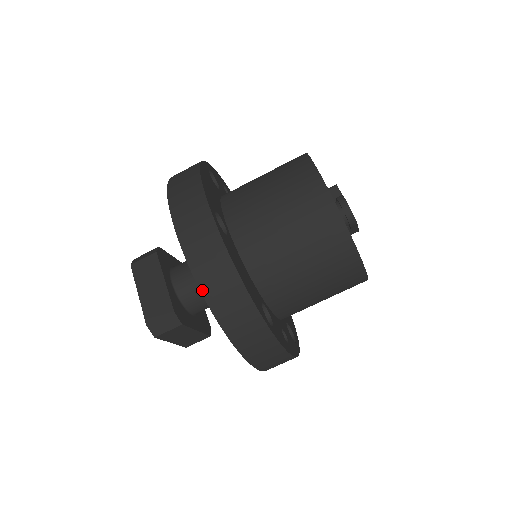
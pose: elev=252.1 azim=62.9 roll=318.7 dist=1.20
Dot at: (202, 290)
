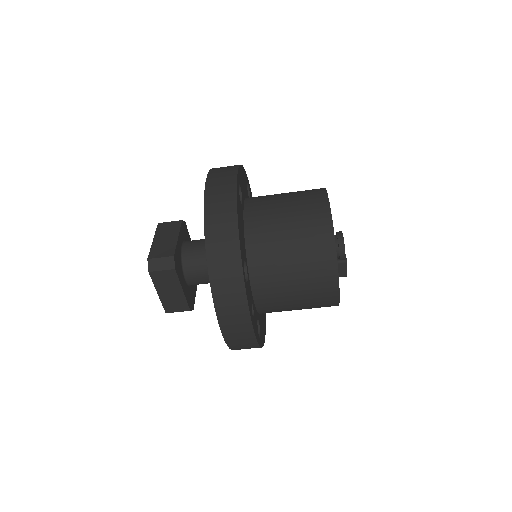
Dot at: (205, 220)
